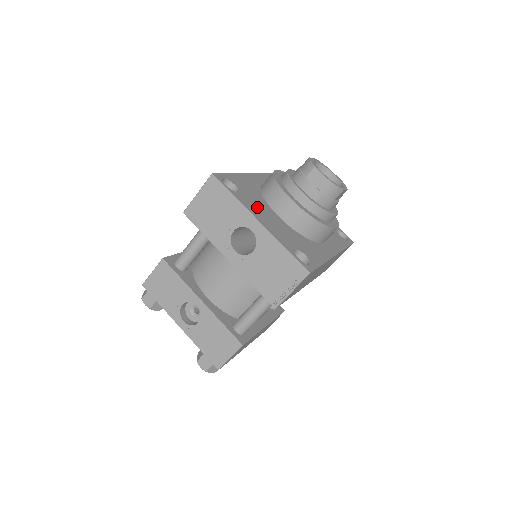
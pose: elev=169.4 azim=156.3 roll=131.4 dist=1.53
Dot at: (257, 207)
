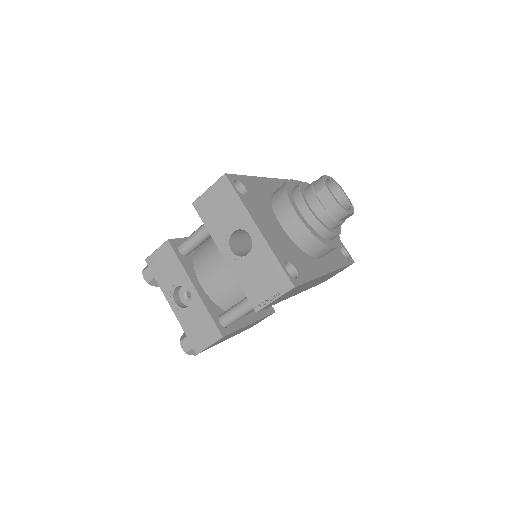
Dot at: (261, 213)
